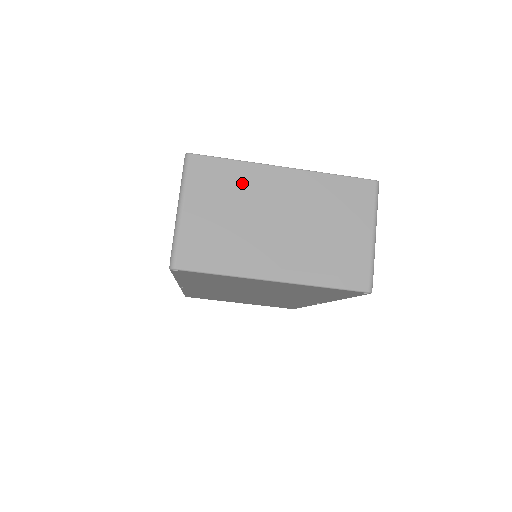
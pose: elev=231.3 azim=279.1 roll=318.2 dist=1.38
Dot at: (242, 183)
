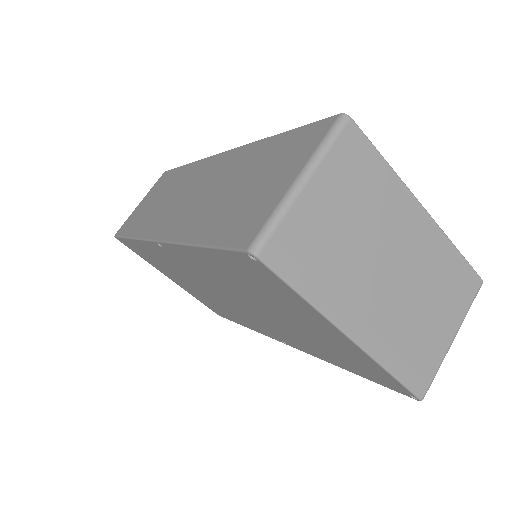
Dot at: (380, 196)
